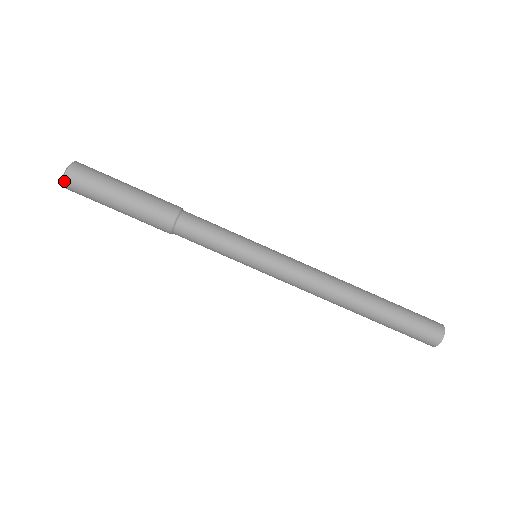
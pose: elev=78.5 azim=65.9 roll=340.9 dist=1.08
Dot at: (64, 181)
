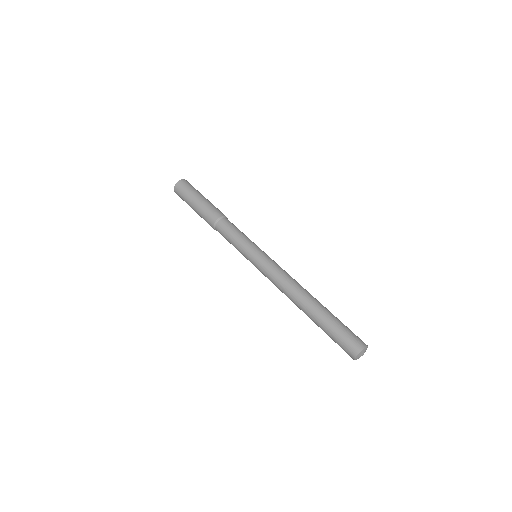
Dot at: (184, 180)
